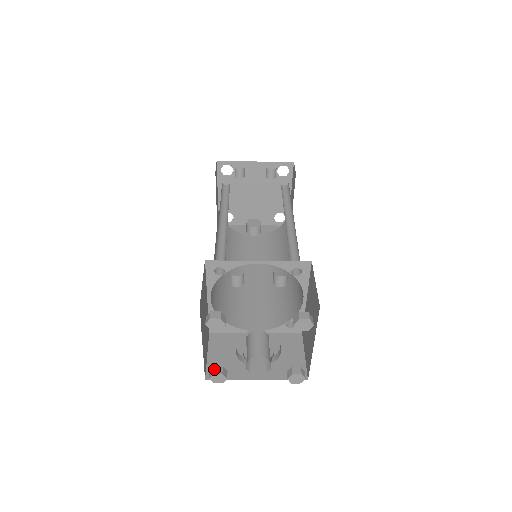
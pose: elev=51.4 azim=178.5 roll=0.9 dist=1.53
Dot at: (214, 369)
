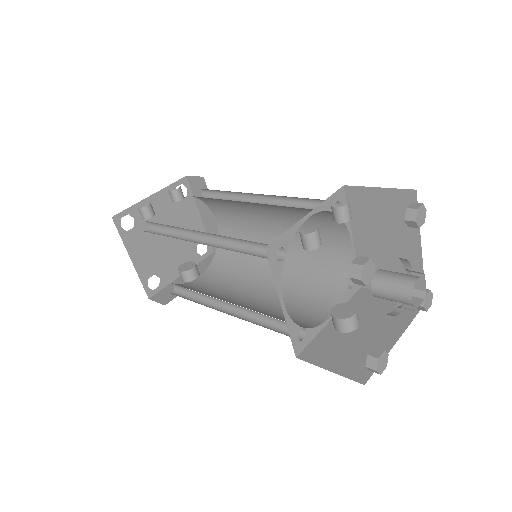
Dot at: (372, 355)
